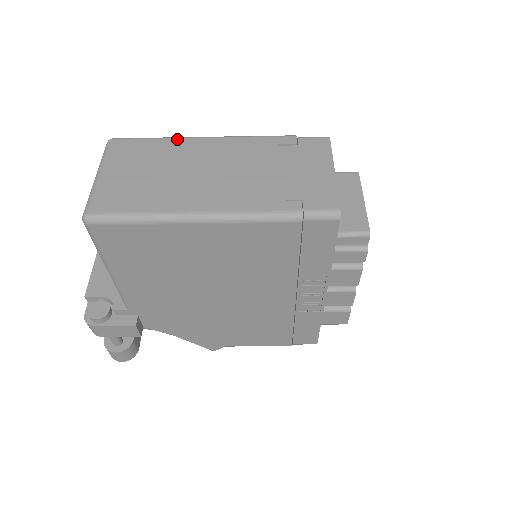
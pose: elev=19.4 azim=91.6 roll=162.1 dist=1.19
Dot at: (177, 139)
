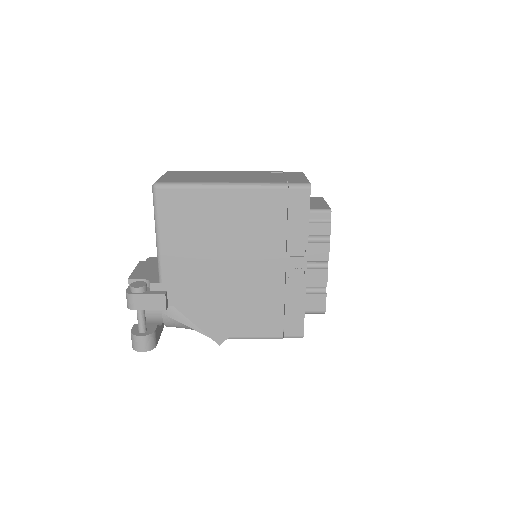
Dot at: (210, 171)
